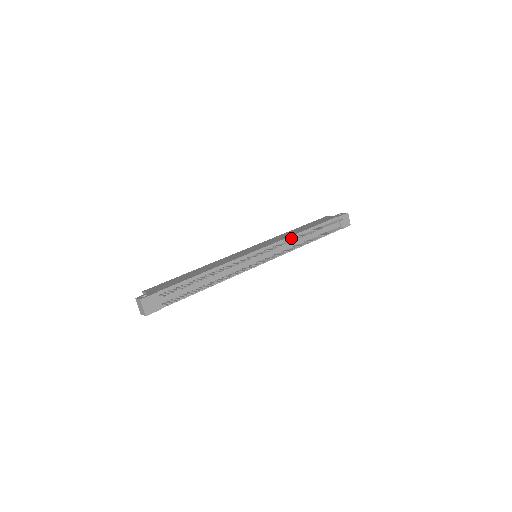
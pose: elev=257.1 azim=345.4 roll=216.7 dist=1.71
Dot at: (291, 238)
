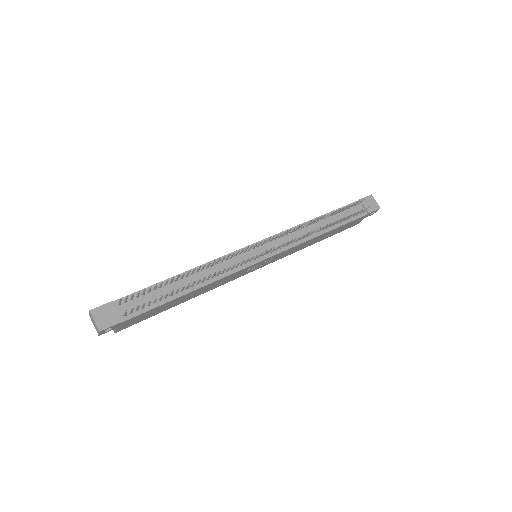
Dot at: (298, 228)
